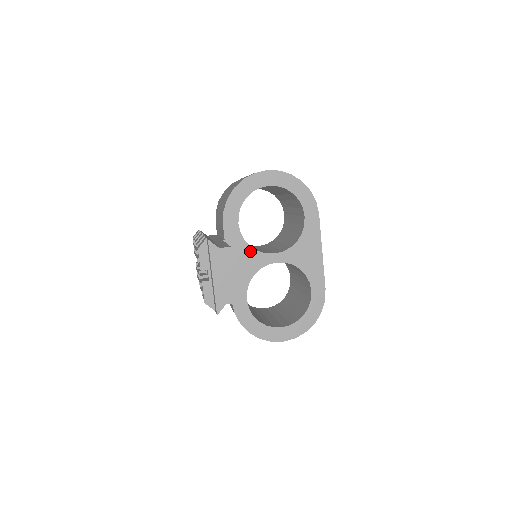
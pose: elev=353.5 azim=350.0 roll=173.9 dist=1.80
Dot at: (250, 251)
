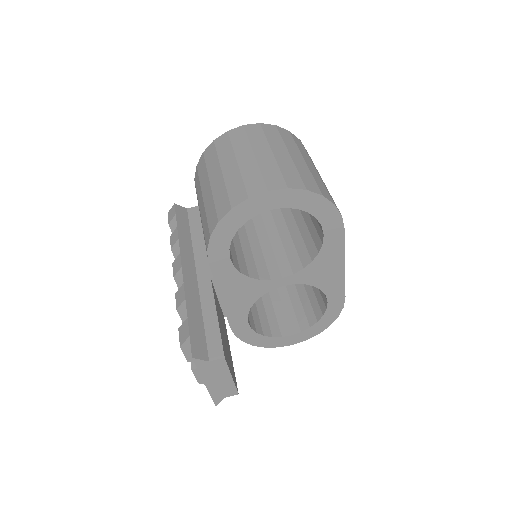
Dot at: (249, 281)
